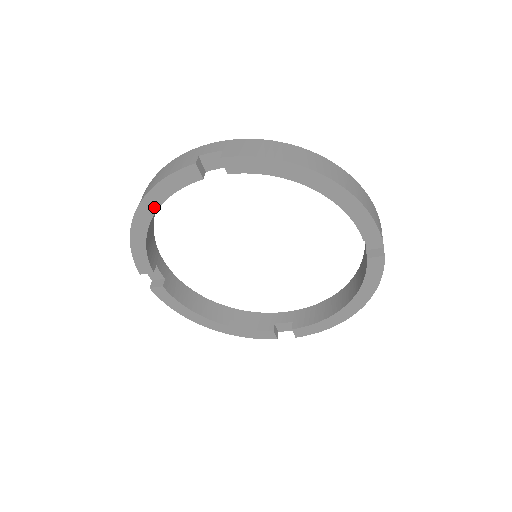
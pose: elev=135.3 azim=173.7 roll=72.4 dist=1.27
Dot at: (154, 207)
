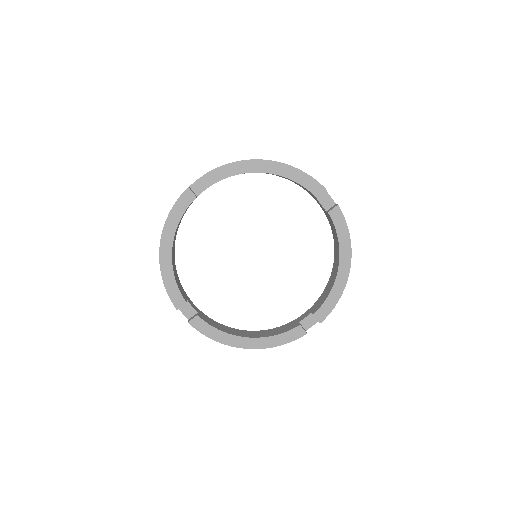
Dot at: (171, 236)
